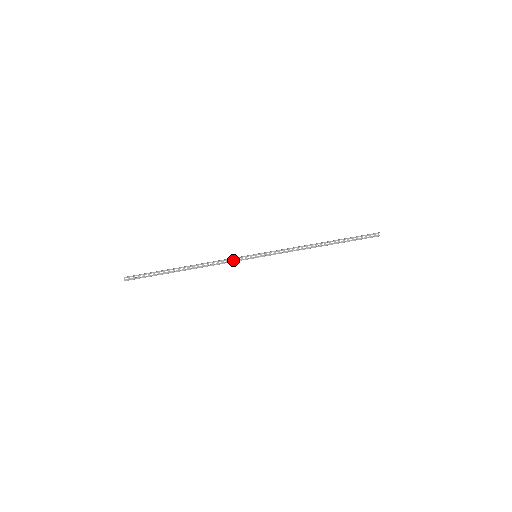
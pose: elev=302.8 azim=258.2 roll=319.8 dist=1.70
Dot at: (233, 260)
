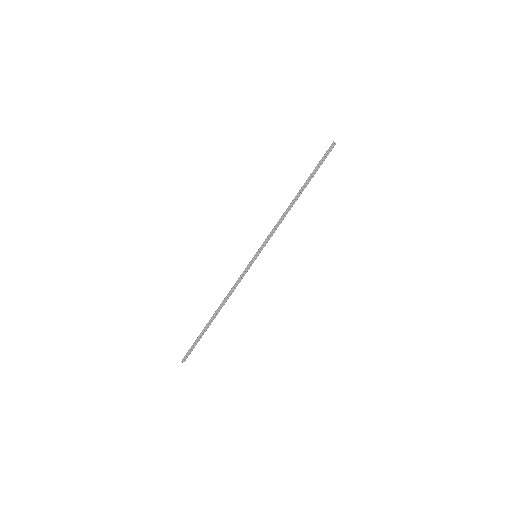
Dot at: (242, 275)
